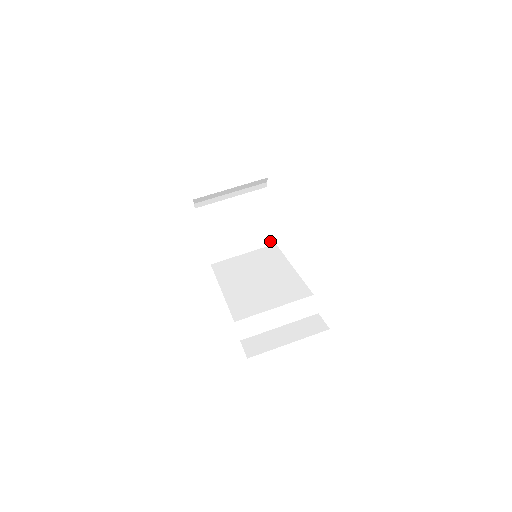
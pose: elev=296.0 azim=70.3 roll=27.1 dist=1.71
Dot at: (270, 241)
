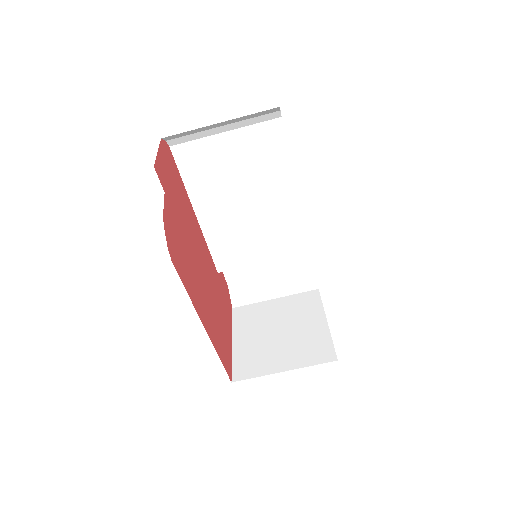
Dot at: (273, 115)
